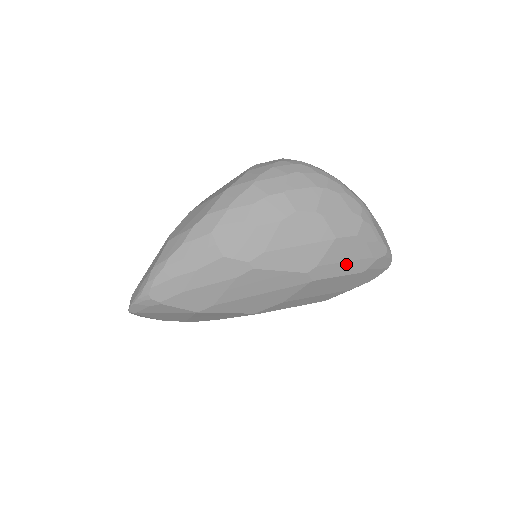
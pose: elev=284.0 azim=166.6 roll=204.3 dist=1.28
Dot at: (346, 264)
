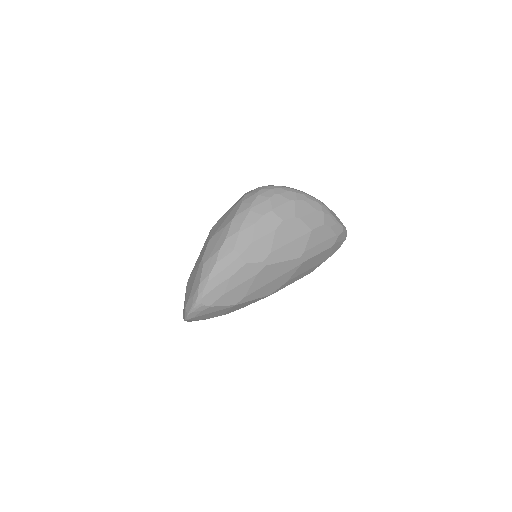
Dot at: (321, 245)
